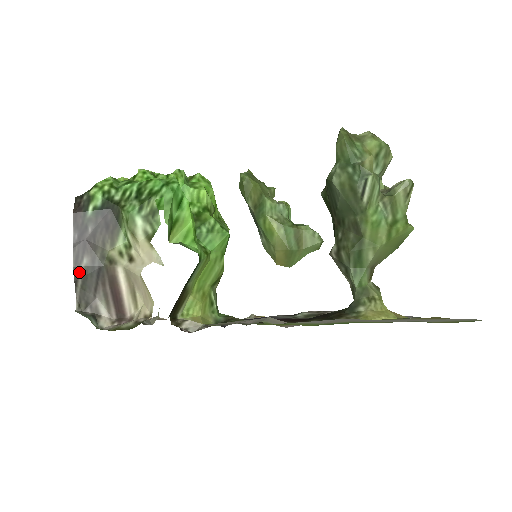
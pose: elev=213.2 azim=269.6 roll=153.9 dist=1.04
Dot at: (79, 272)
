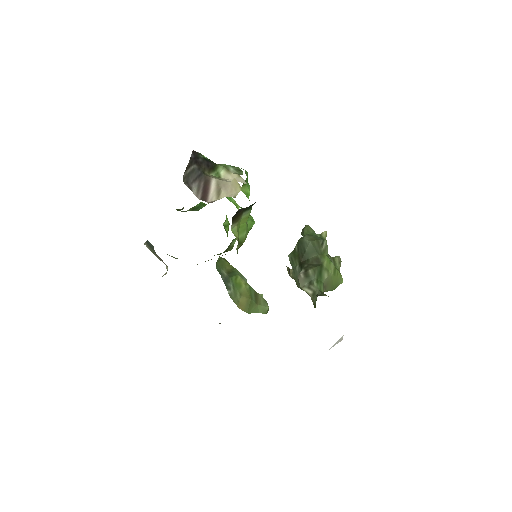
Dot at: (190, 167)
